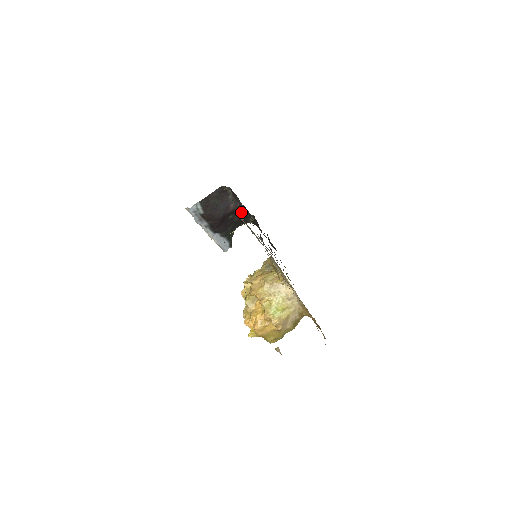
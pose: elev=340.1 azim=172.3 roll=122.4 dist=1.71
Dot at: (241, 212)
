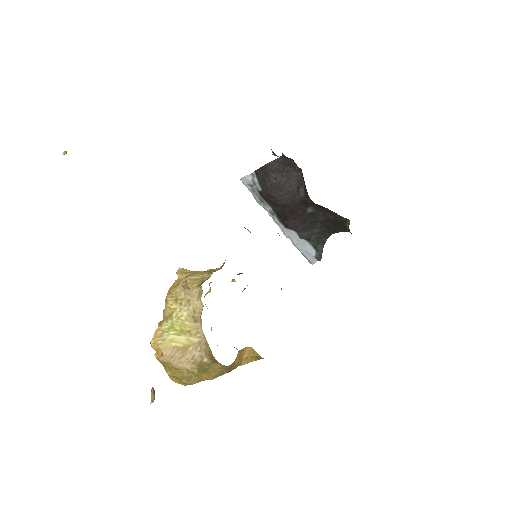
Dot at: occluded
